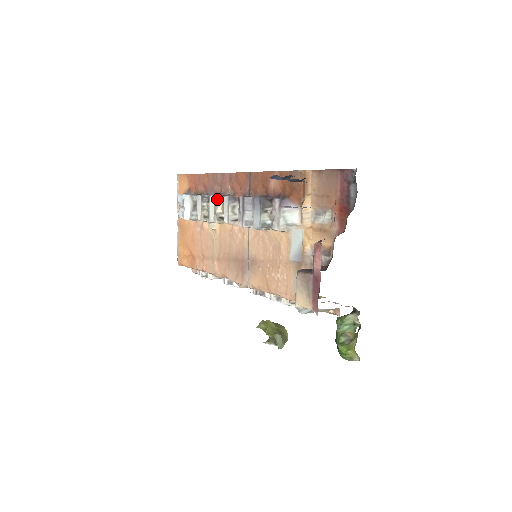
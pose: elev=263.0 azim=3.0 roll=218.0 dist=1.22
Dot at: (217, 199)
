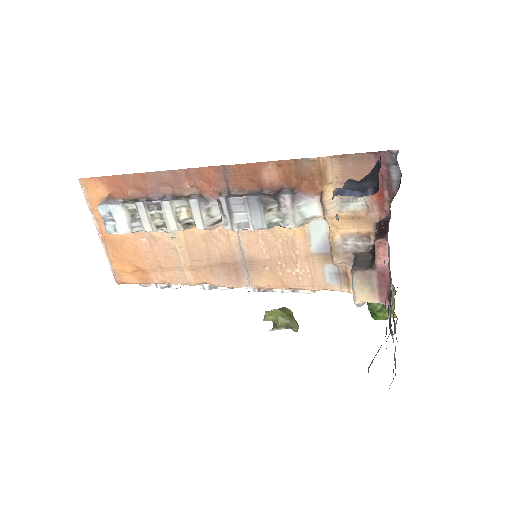
Dot at: (176, 204)
